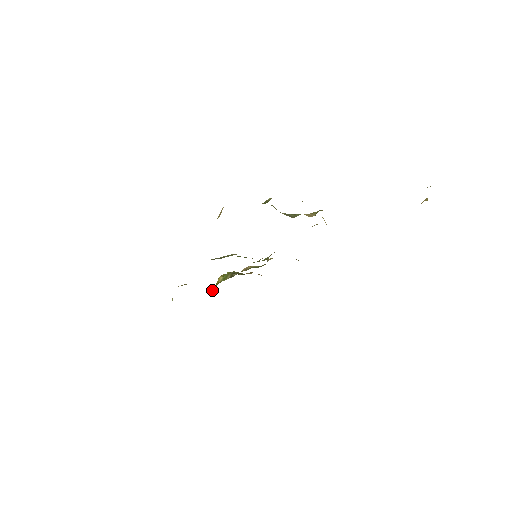
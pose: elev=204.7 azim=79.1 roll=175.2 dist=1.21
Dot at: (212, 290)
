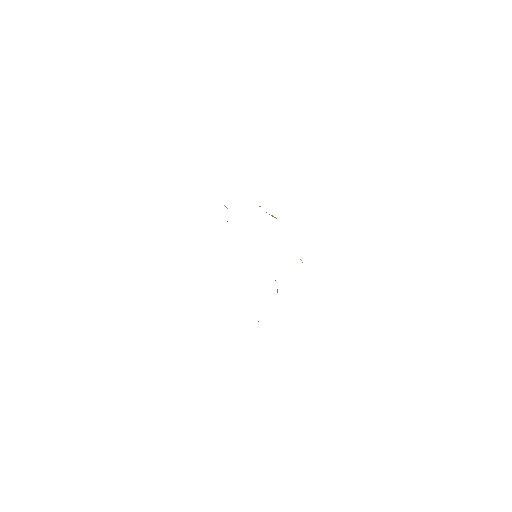
Dot at: occluded
